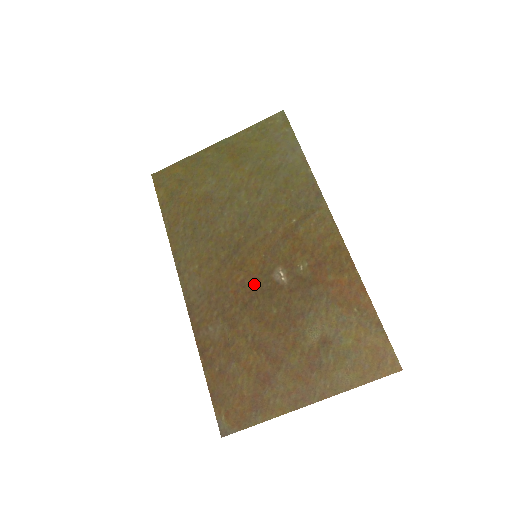
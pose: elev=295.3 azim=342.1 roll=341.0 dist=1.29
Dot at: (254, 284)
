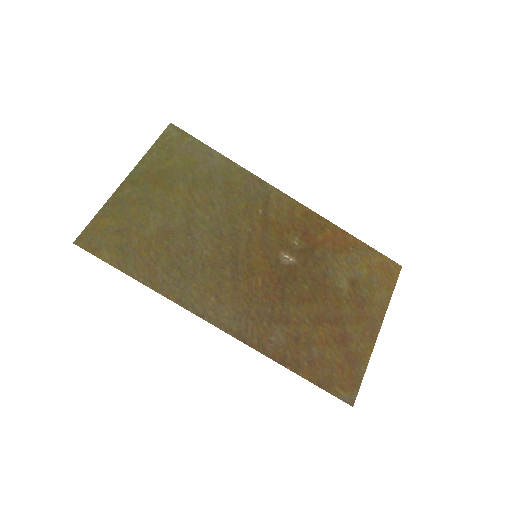
Dot at: (274, 278)
